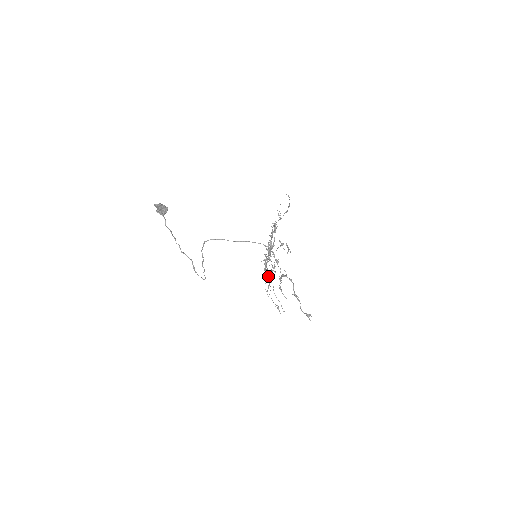
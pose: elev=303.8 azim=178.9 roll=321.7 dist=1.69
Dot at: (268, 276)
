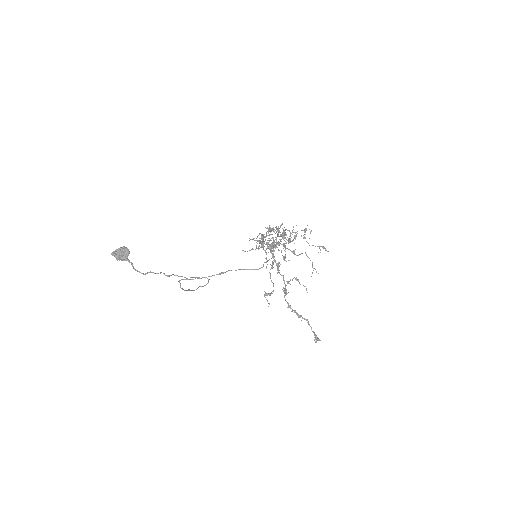
Dot at: occluded
